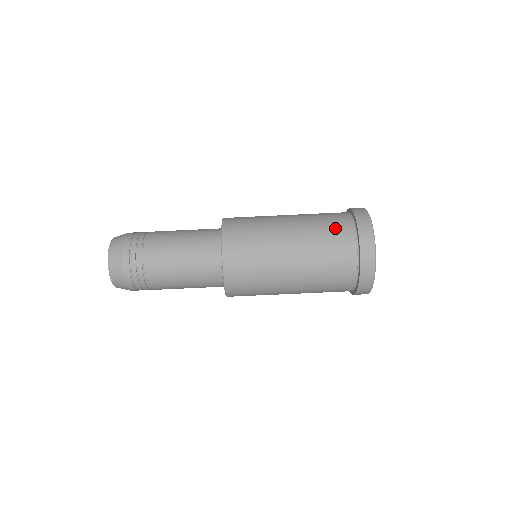
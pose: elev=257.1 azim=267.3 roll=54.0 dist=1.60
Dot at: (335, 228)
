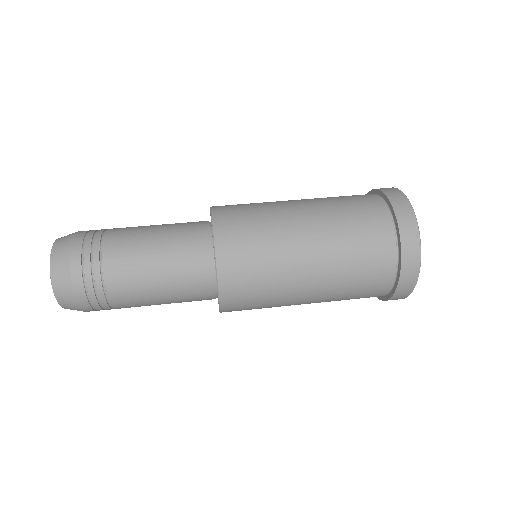
Dot at: occluded
